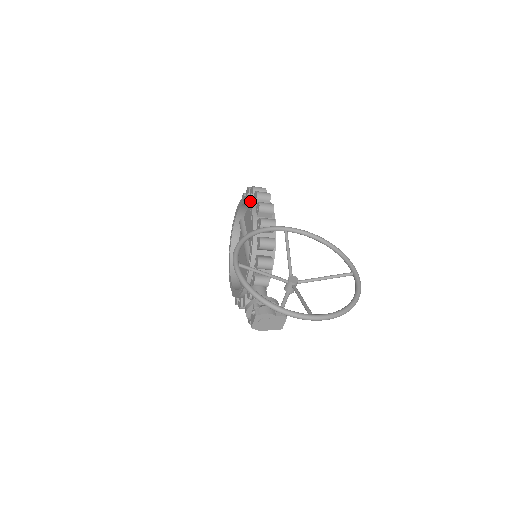
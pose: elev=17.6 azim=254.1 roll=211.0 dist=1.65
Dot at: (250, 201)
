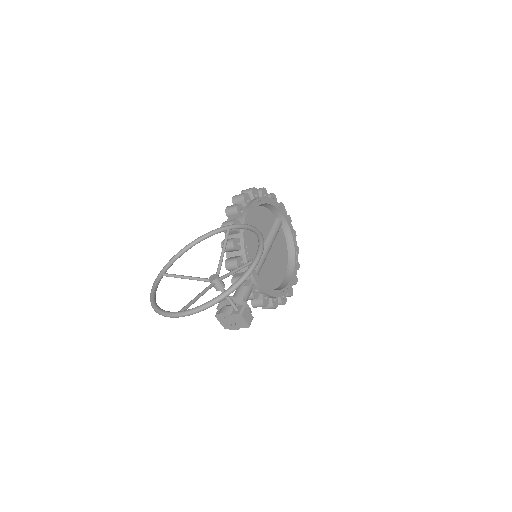
Dot at: occluded
